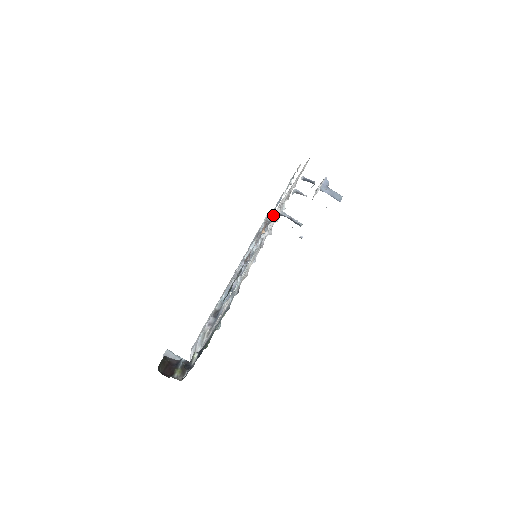
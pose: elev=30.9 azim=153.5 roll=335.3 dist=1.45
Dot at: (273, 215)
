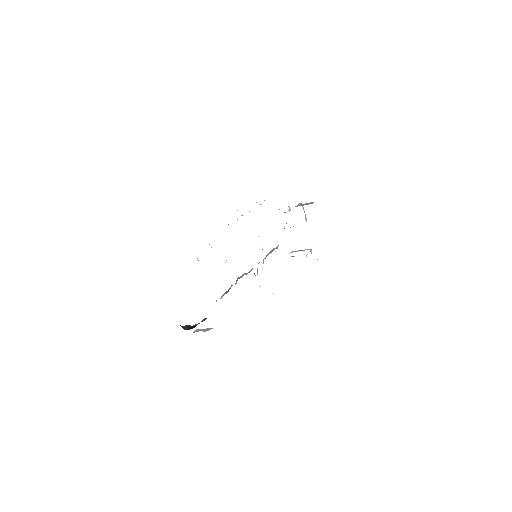
Dot at: (277, 248)
